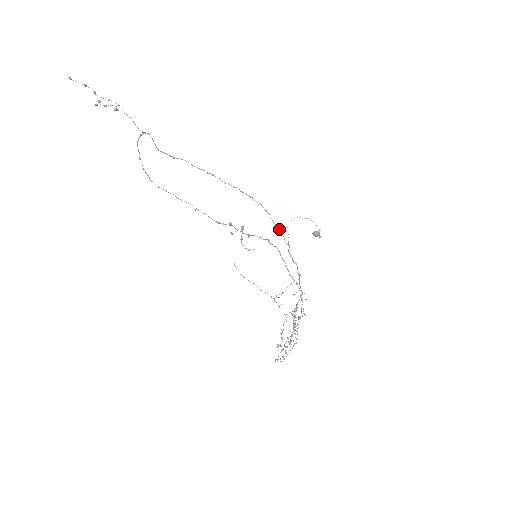
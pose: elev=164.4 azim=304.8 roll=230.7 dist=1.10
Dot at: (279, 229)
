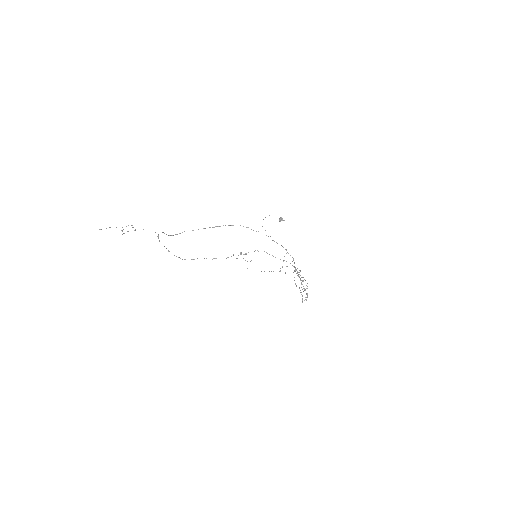
Dot at: occluded
